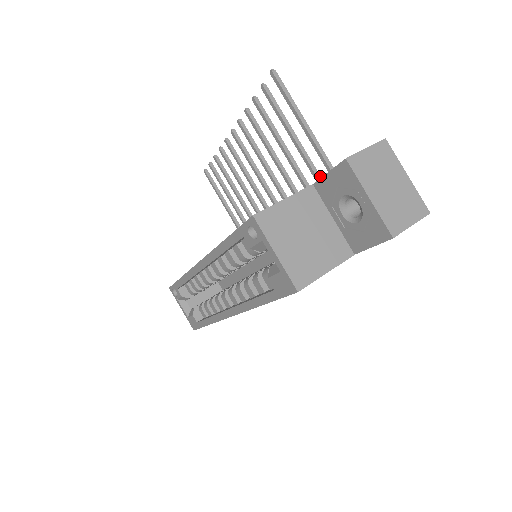
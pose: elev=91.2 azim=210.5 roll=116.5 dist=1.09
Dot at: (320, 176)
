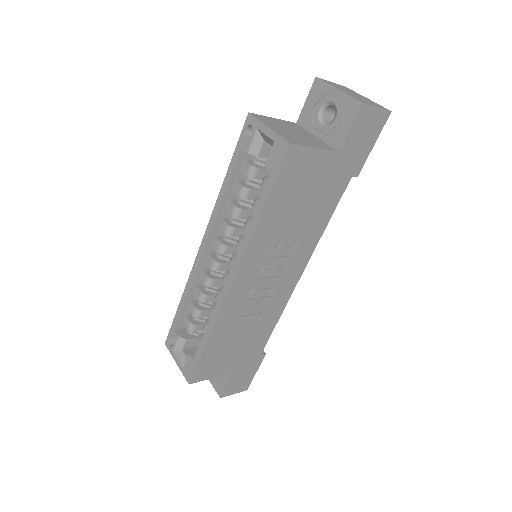
Dot at: occluded
